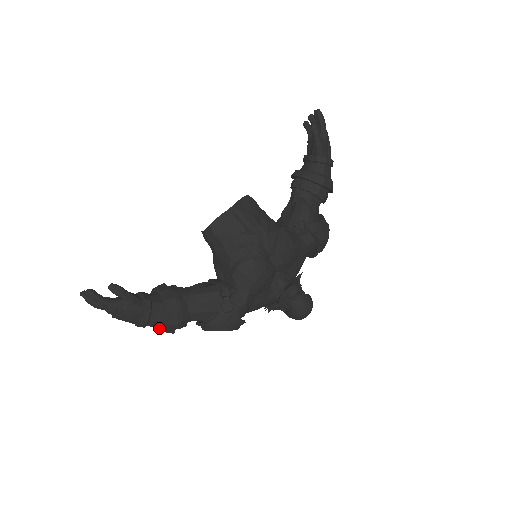
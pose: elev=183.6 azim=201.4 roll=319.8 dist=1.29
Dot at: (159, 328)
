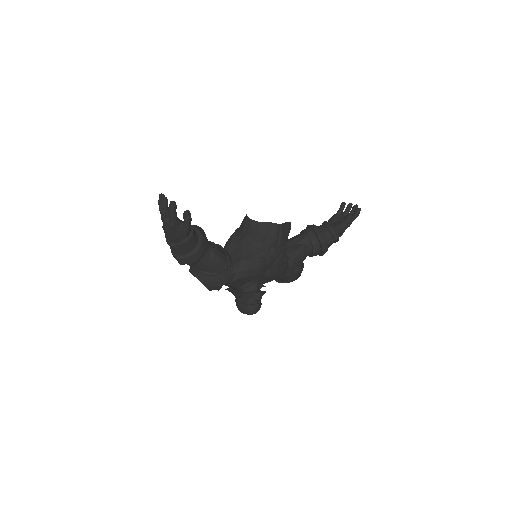
Dot at: (177, 254)
